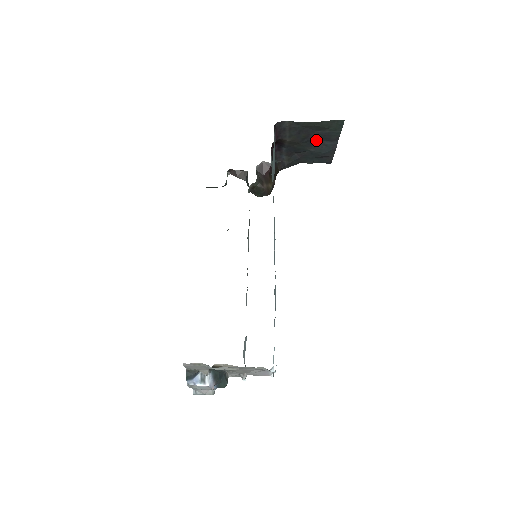
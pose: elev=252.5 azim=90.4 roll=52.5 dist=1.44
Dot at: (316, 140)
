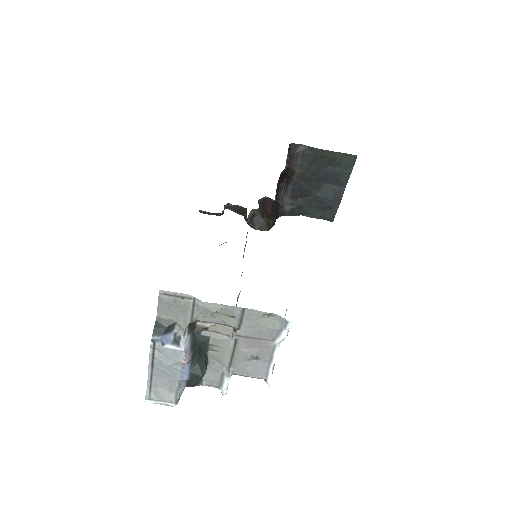
Dot at: (324, 181)
